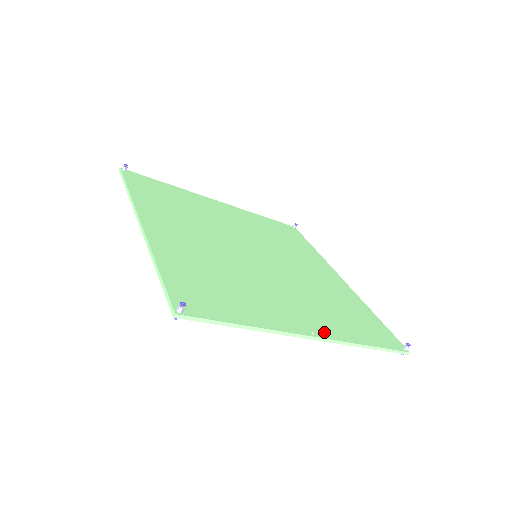
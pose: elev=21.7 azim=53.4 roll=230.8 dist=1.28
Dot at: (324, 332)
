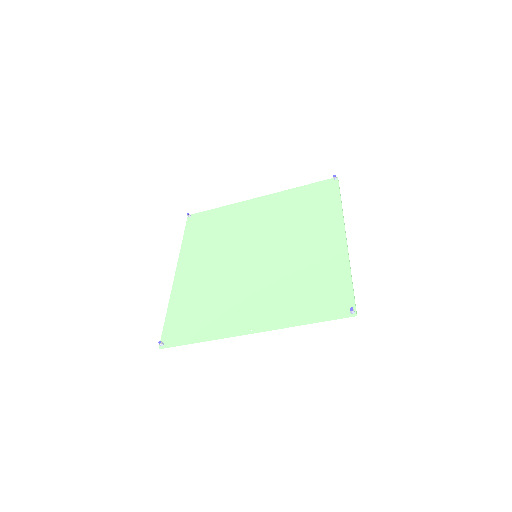
Dot at: (264, 324)
